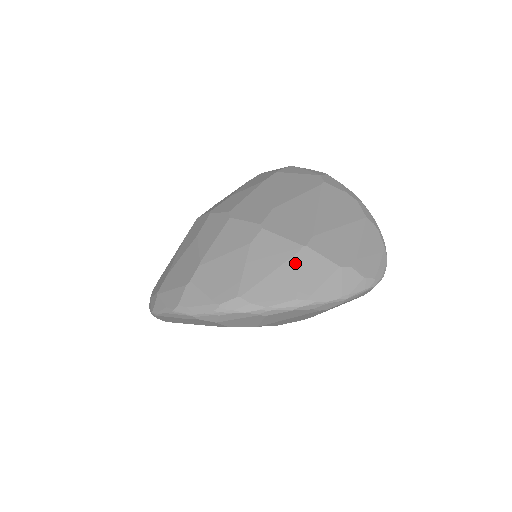
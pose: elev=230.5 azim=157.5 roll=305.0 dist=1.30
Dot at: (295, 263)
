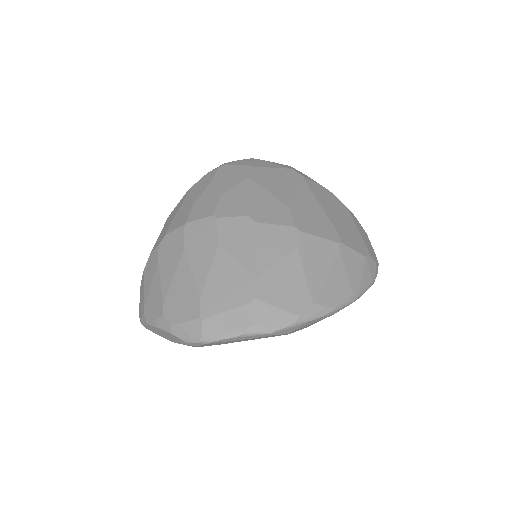
Dot at: (341, 261)
